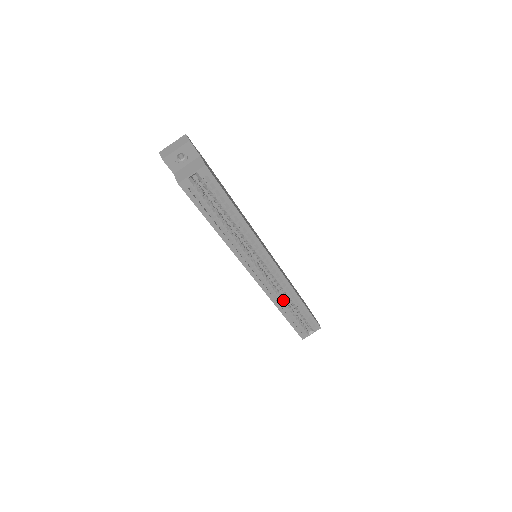
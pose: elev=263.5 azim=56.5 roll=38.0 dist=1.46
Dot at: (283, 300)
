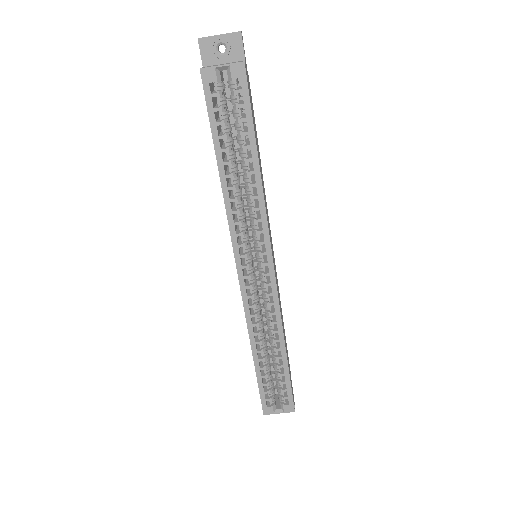
Dot at: (262, 335)
